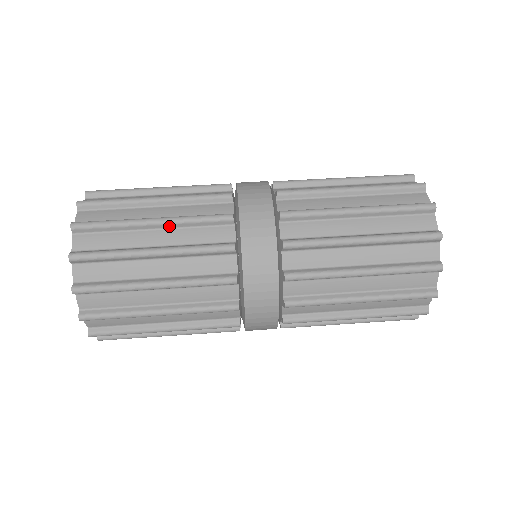
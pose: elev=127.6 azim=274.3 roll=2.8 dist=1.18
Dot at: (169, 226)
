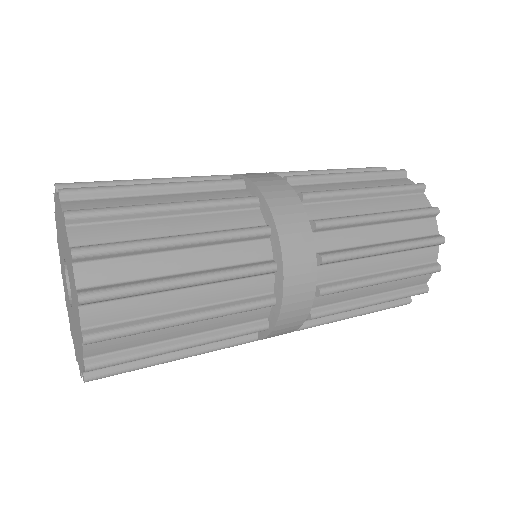
Dot at: (199, 245)
